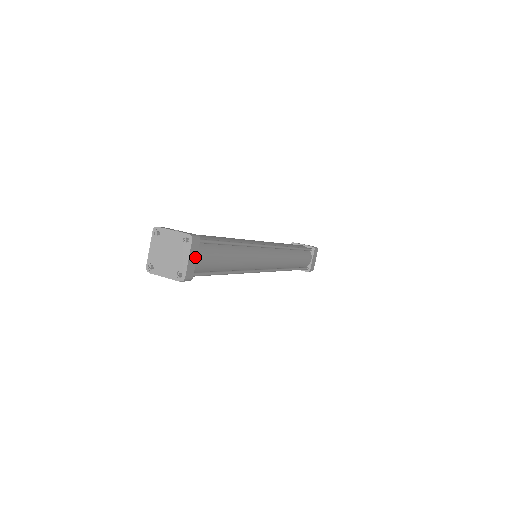
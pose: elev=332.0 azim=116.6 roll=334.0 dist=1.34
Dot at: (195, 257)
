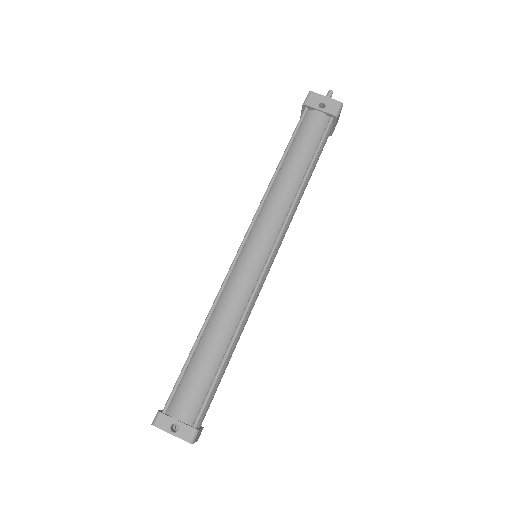
Dot at: (200, 431)
